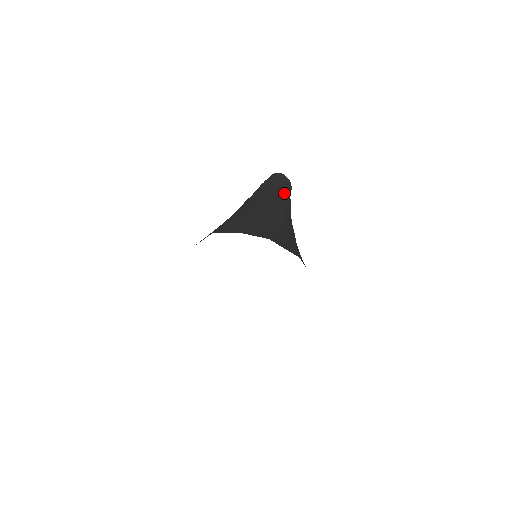
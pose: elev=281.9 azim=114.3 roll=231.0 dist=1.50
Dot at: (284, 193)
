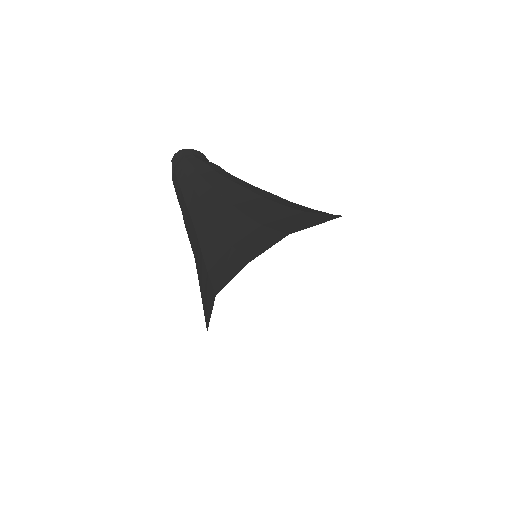
Dot at: (207, 166)
